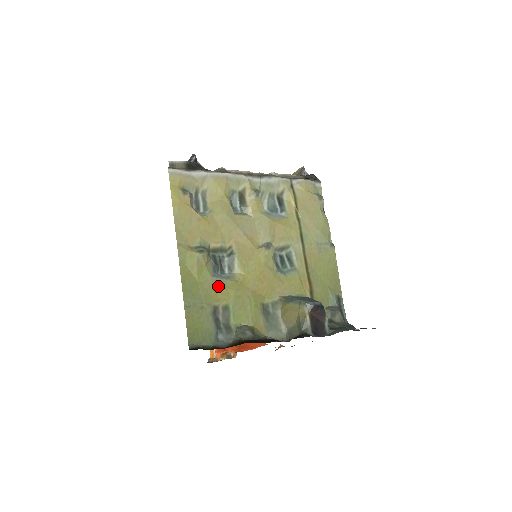
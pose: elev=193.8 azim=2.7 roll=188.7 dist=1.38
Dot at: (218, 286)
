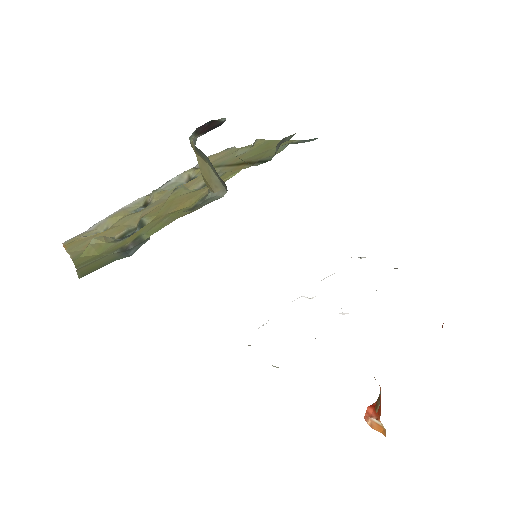
Dot at: (125, 240)
